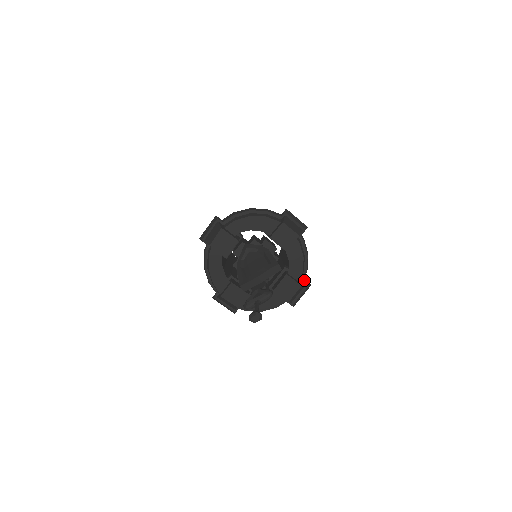
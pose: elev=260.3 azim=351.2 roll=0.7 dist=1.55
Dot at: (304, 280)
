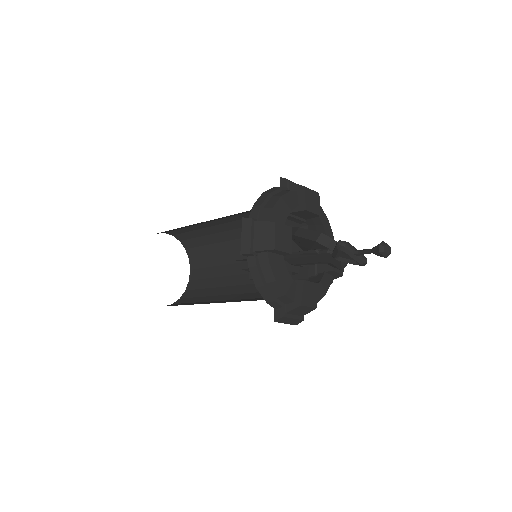
Dot at: occluded
